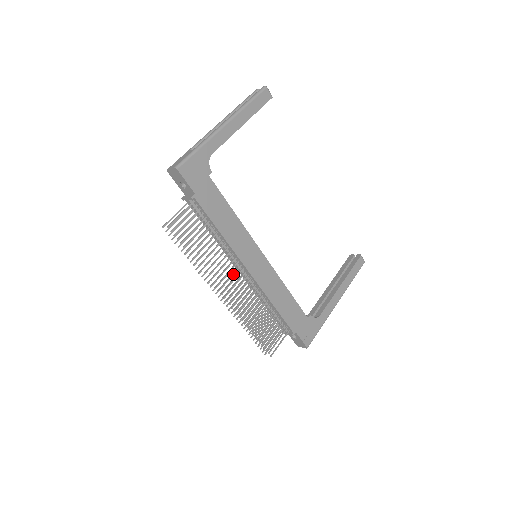
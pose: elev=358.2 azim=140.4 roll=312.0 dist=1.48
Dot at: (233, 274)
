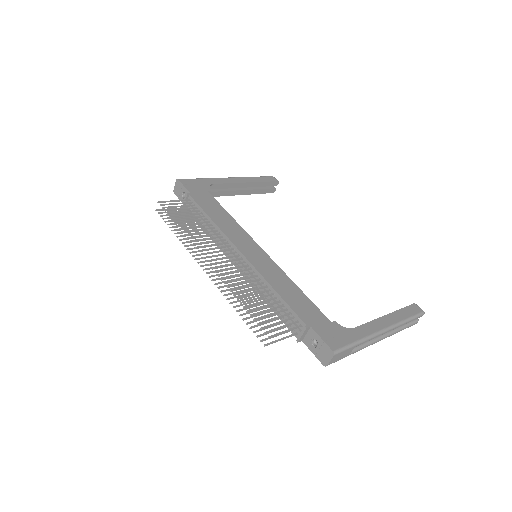
Dot at: (222, 251)
